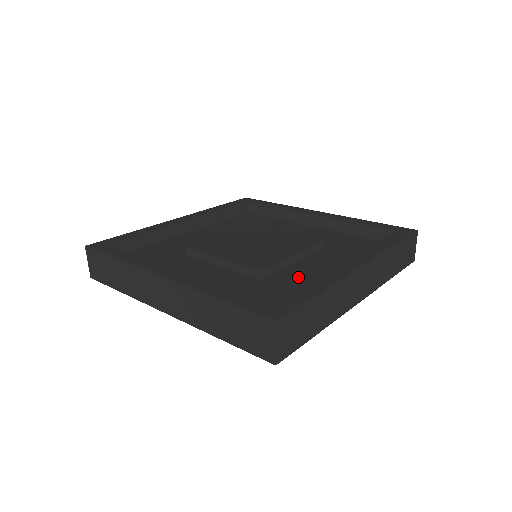
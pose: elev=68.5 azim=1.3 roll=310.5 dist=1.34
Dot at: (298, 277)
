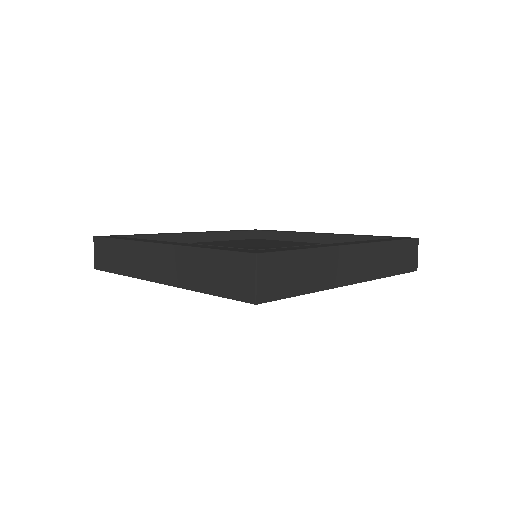
Dot at: occluded
